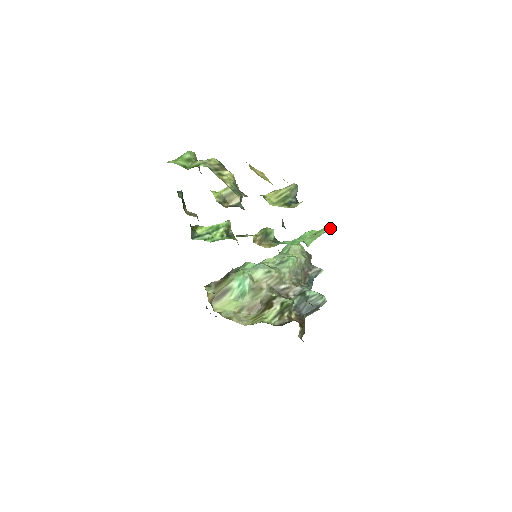
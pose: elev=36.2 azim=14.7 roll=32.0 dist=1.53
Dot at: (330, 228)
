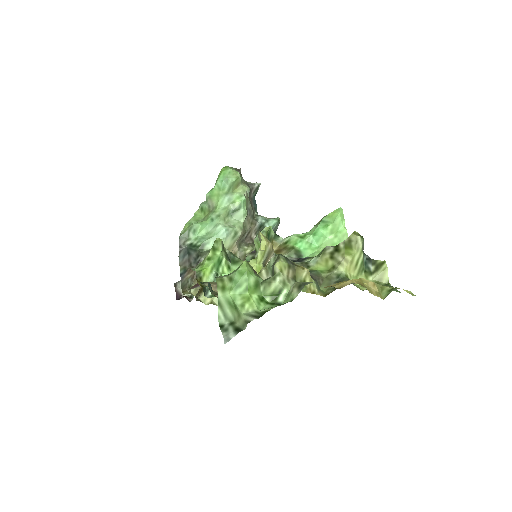
Dot at: (343, 215)
